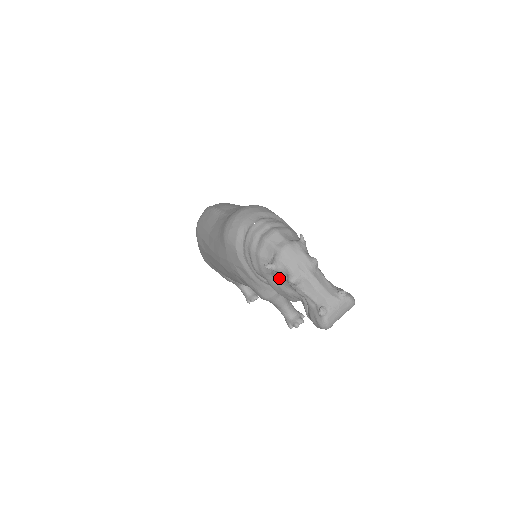
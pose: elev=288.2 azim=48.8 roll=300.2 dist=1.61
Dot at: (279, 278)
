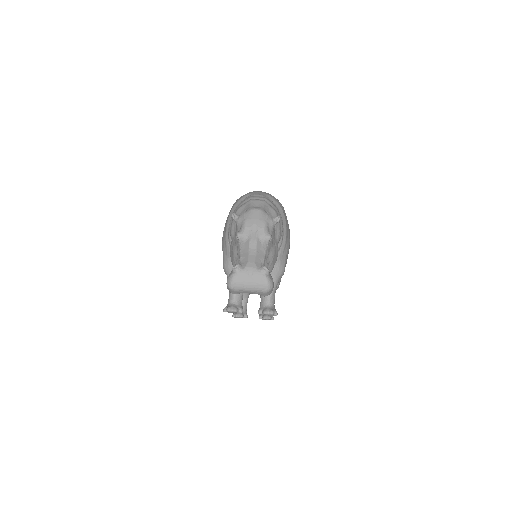
Dot at: (236, 234)
